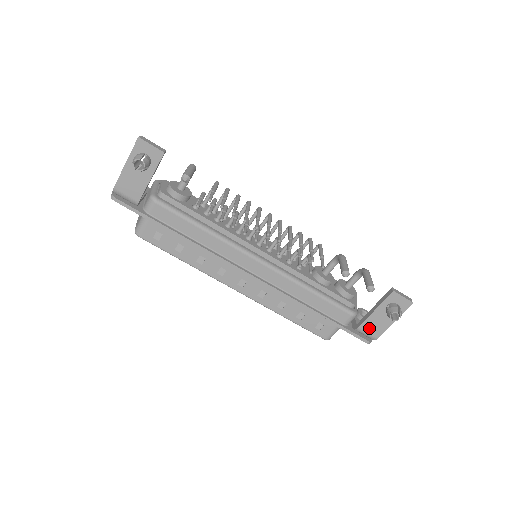
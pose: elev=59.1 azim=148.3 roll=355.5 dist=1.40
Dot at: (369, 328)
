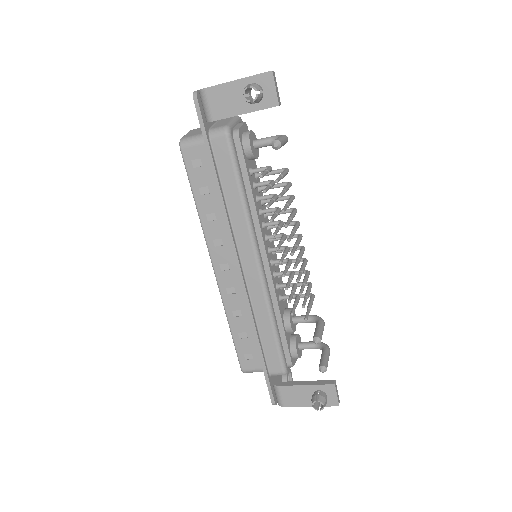
Dot at: (286, 394)
